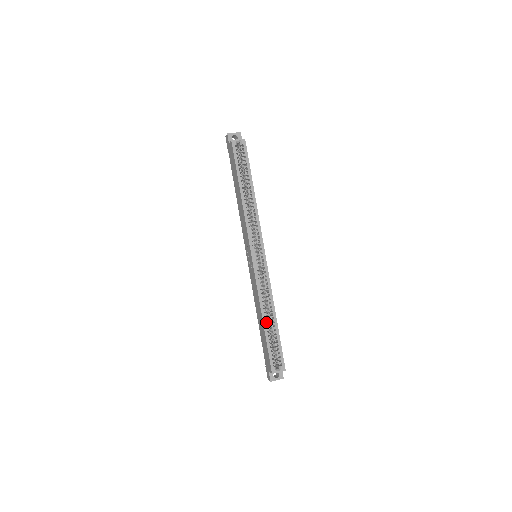
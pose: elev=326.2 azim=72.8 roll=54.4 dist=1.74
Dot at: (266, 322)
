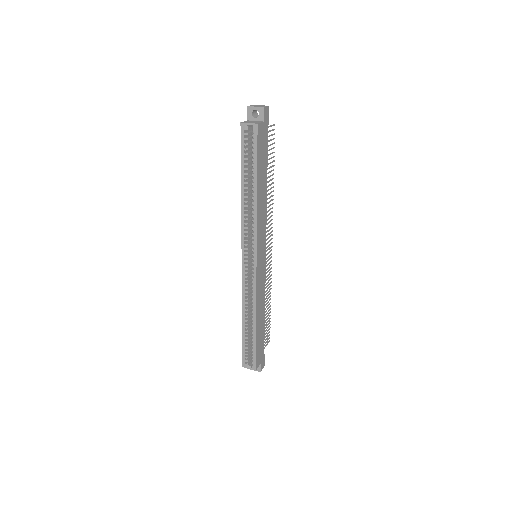
Dot at: (245, 324)
